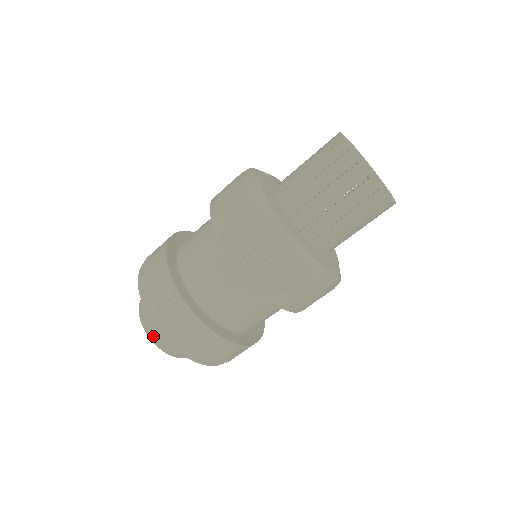
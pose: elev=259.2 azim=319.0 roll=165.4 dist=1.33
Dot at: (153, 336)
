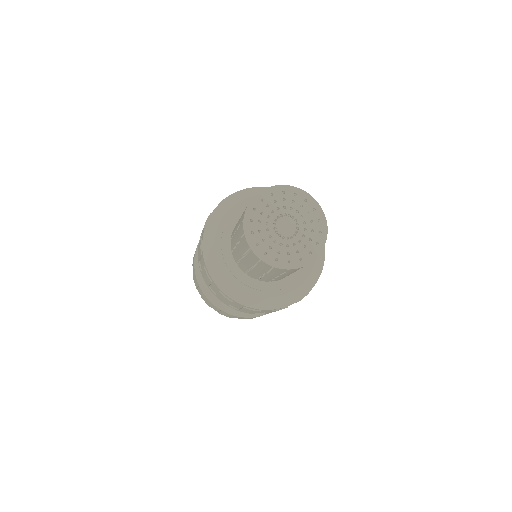
Dot at: occluded
